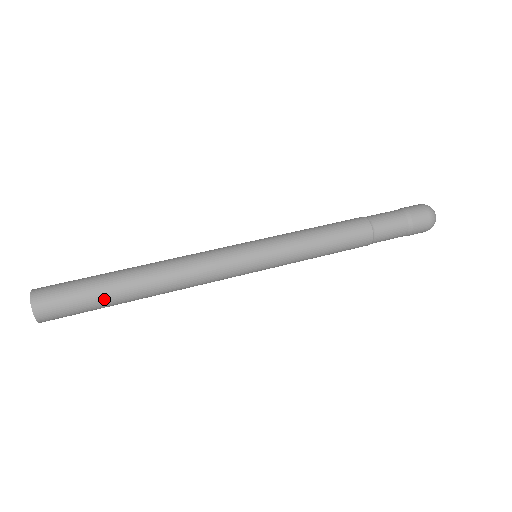
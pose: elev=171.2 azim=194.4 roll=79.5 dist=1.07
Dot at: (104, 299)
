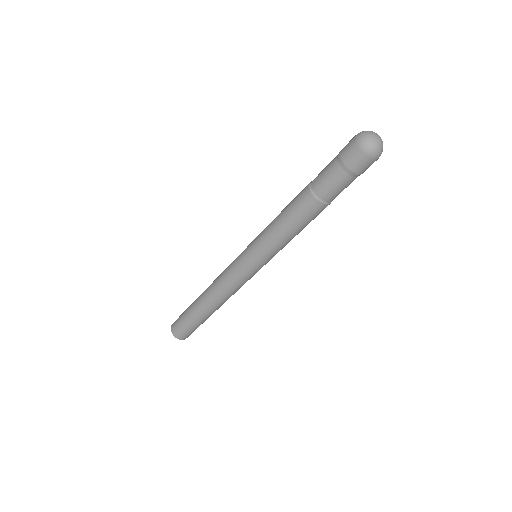
Dot at: (200, 322)
